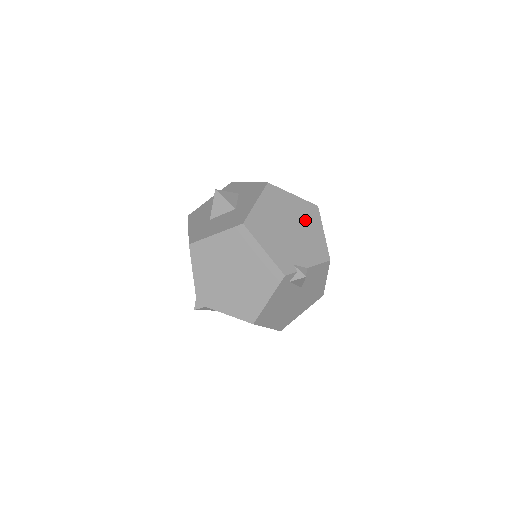
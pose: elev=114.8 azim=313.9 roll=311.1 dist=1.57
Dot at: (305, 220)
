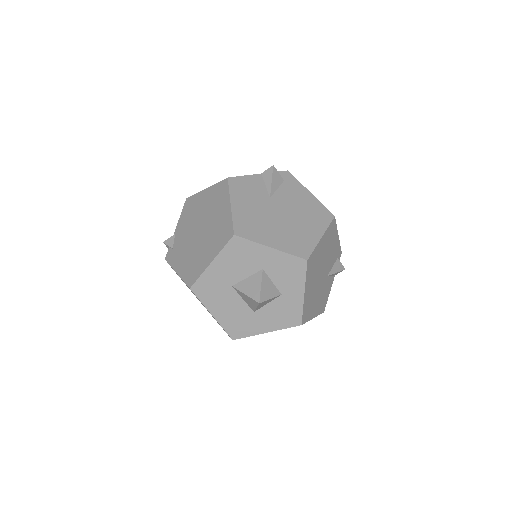
Dot at: occluded
